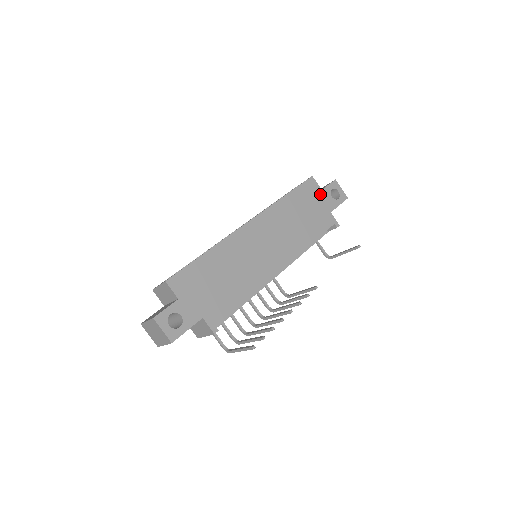
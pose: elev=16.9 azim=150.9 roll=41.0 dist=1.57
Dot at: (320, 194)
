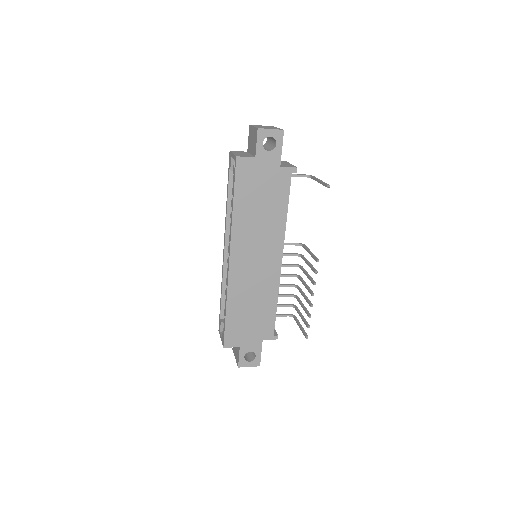
Dot at: (257, 163)
